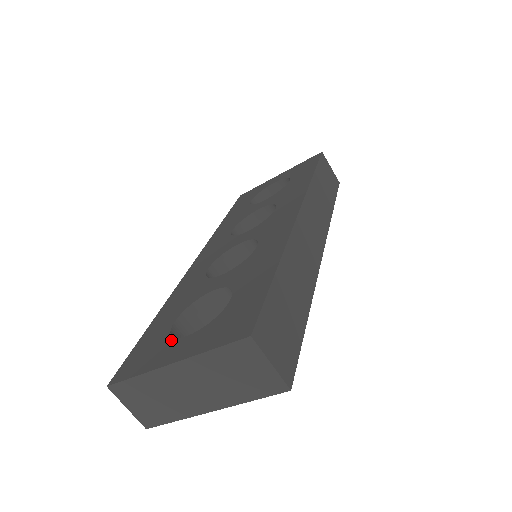
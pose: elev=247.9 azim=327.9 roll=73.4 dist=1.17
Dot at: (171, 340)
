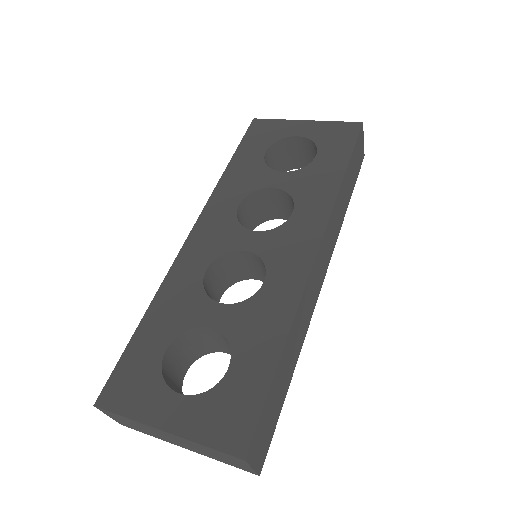
Dot at: (163, 385)
